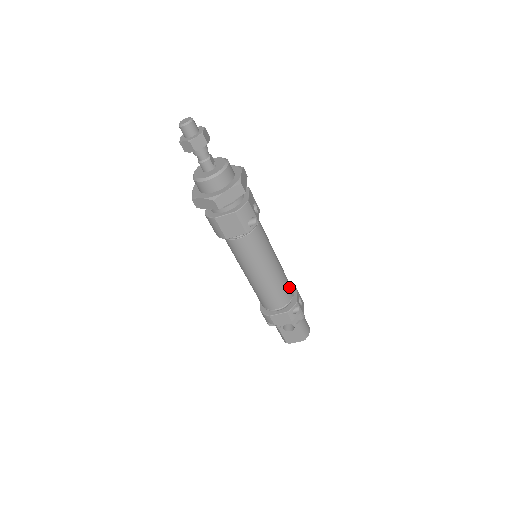
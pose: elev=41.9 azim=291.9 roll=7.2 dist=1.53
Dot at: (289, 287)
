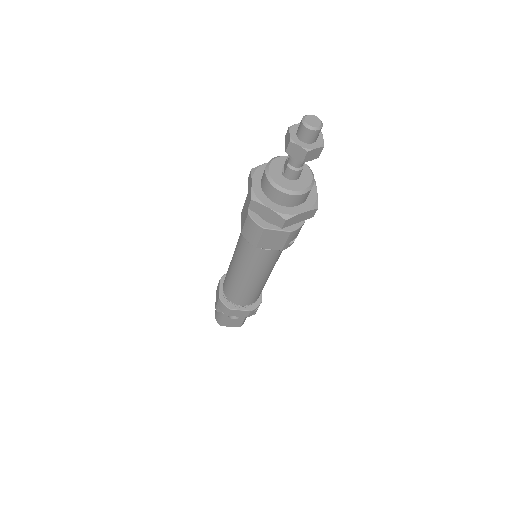
Dot at: occluded
